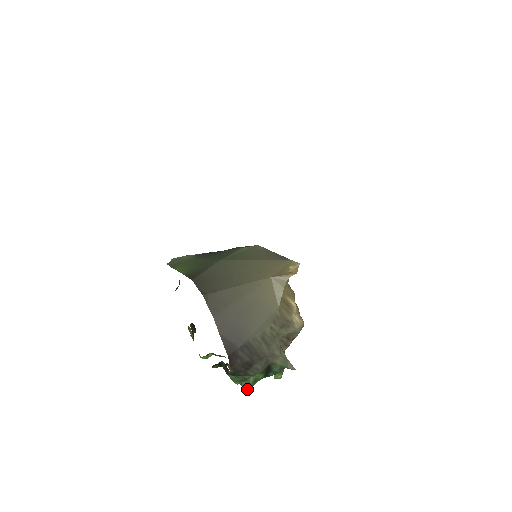
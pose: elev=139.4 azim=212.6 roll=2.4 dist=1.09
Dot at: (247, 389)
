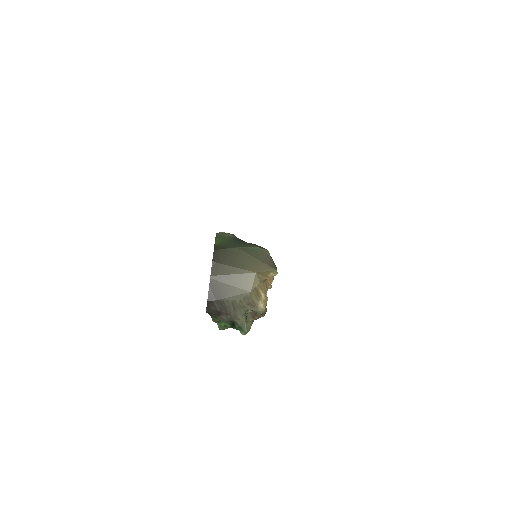
Dot at: (220, 328)
